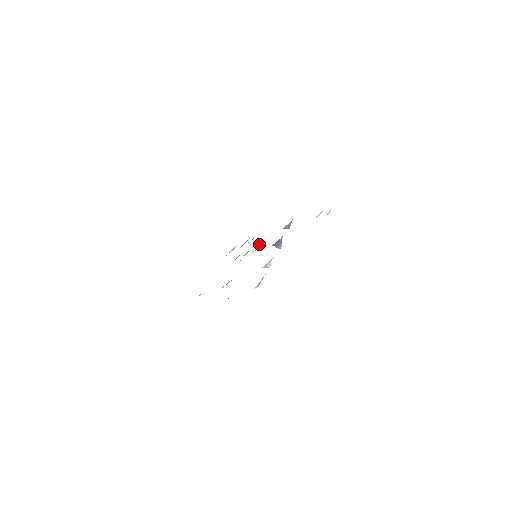
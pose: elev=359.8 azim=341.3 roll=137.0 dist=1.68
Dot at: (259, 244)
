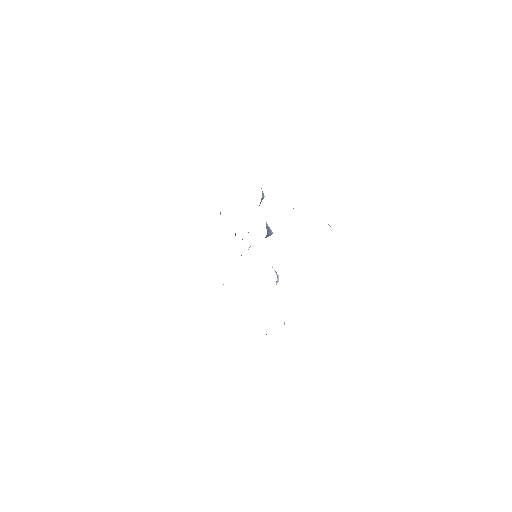
Dot at: (248, 232)
